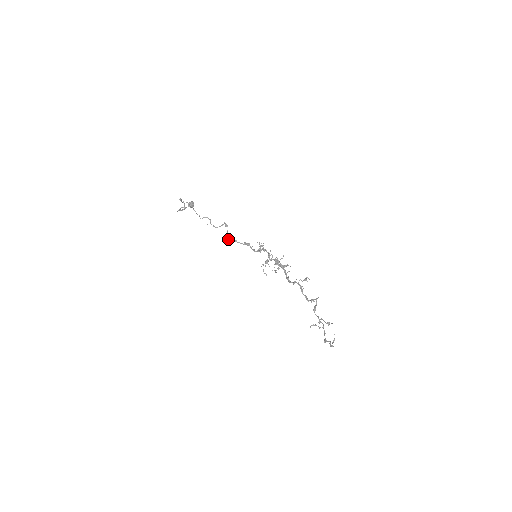
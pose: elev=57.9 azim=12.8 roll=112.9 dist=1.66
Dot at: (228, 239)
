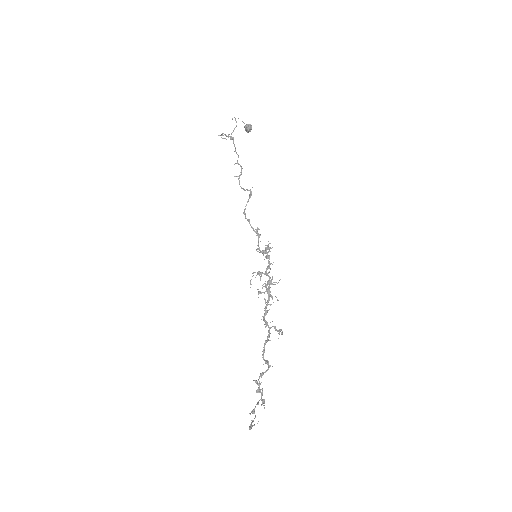
Dot at: (243, 212)
